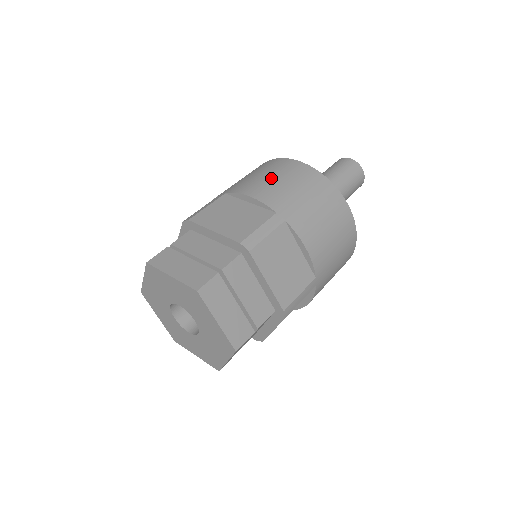
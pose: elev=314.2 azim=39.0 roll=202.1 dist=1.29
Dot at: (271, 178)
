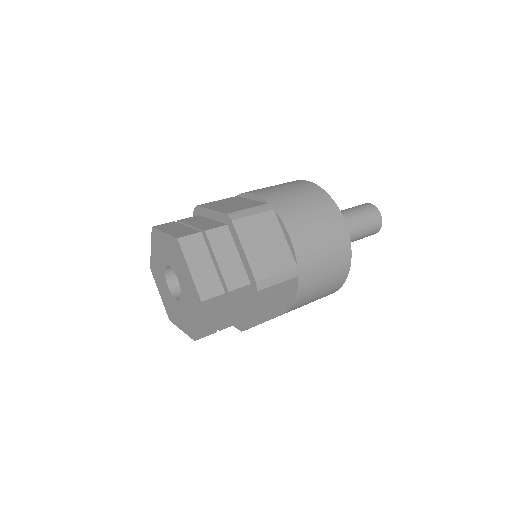
Dot at: (276, 186)
